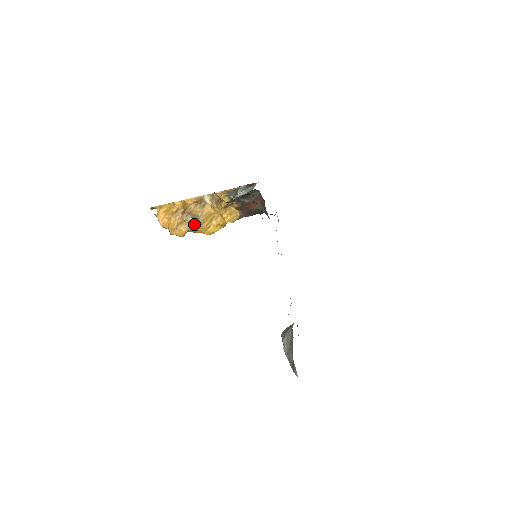
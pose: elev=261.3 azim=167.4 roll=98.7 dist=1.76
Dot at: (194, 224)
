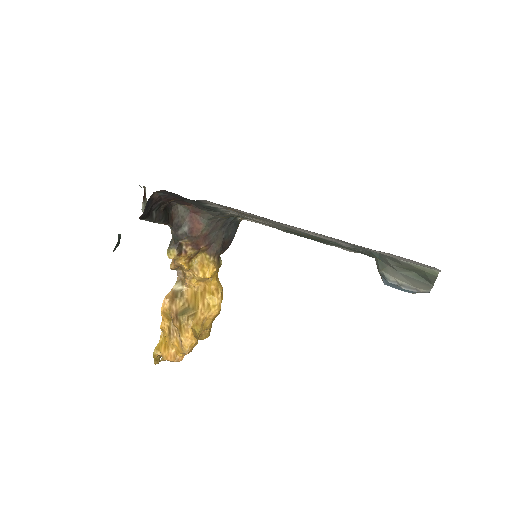
Dot at: (190, 317)
